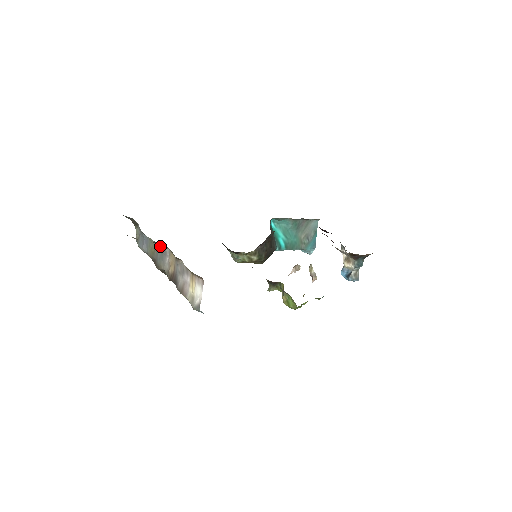
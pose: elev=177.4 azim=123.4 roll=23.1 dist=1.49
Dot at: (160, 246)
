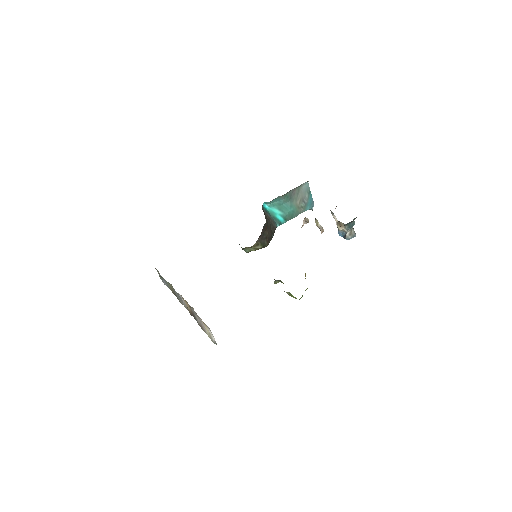
Dot at: occluded
